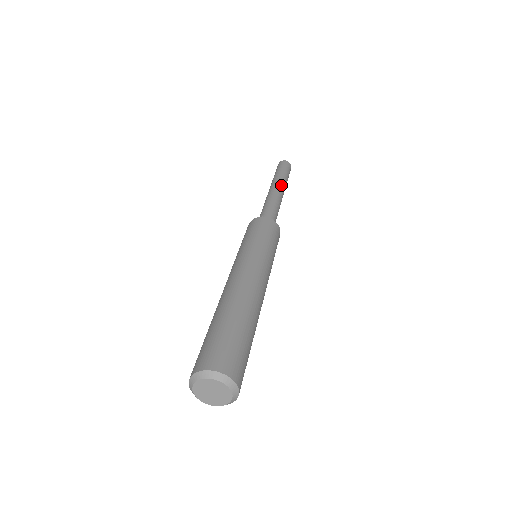
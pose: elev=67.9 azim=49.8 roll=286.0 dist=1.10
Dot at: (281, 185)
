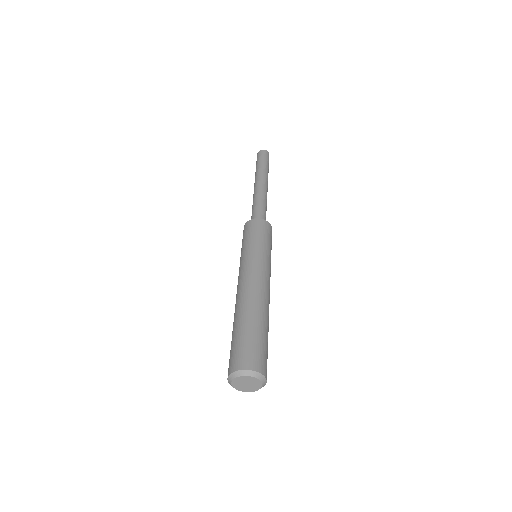
Dot at: (261, 178)
